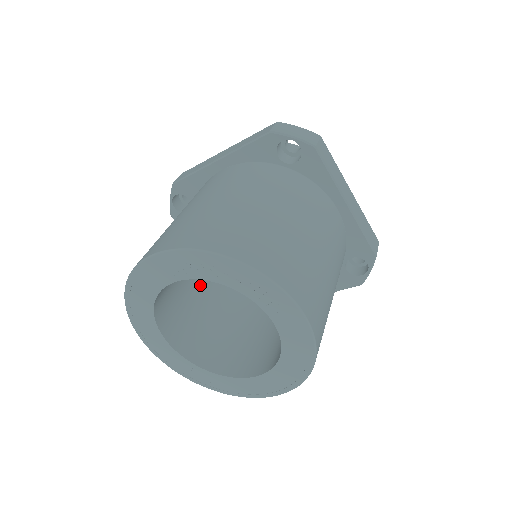
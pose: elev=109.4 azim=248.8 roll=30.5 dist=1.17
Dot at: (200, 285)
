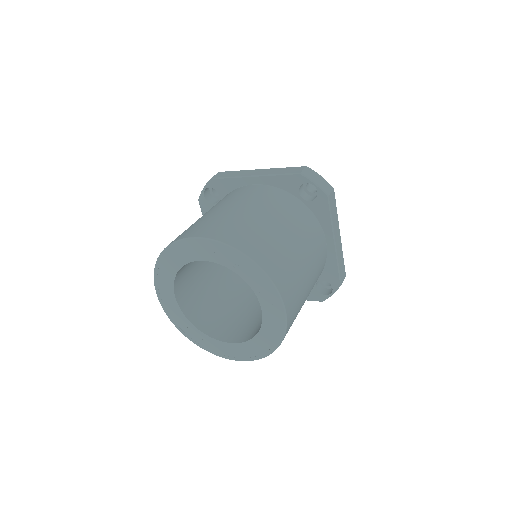
Dot at: (207, 263)
